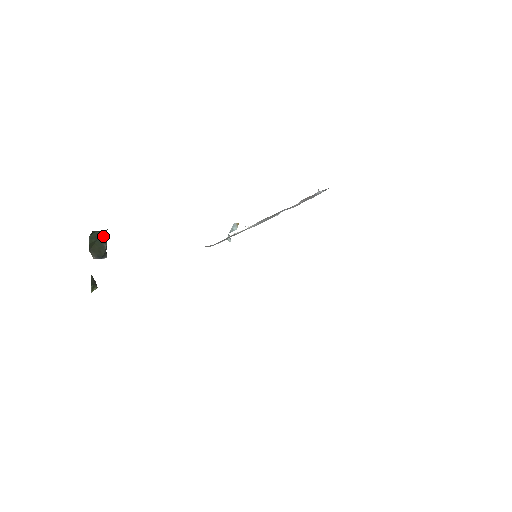
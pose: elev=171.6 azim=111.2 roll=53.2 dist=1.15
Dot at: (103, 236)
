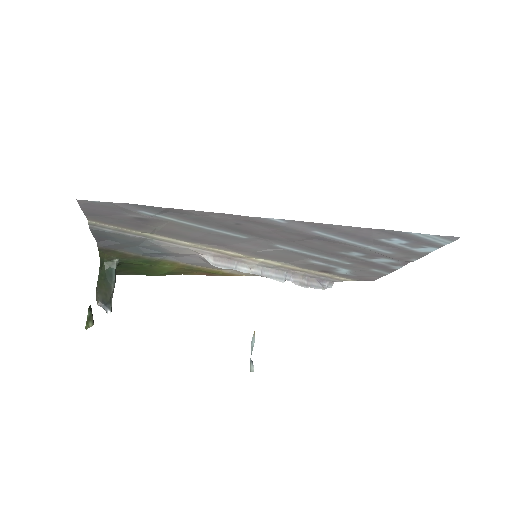
Dot at: (112, 274)
